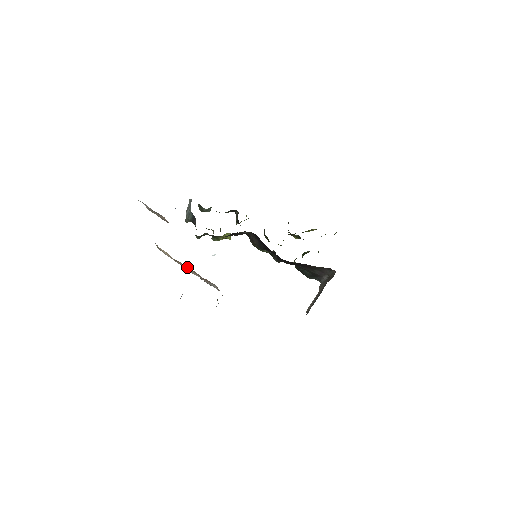
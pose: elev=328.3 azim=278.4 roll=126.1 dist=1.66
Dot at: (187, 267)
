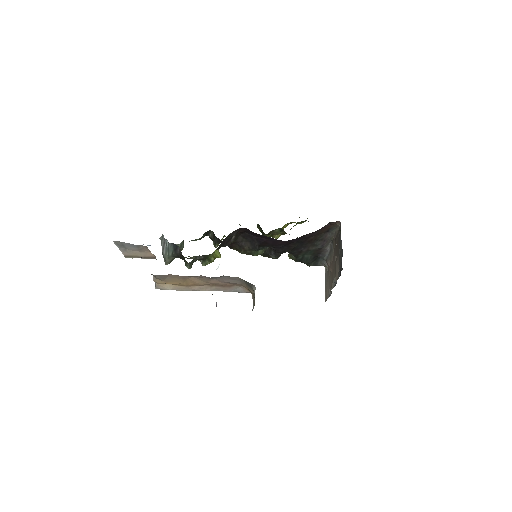
Dot at: (202, 281)
